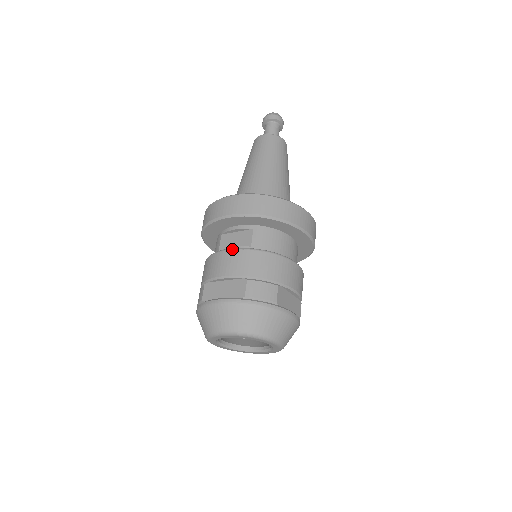
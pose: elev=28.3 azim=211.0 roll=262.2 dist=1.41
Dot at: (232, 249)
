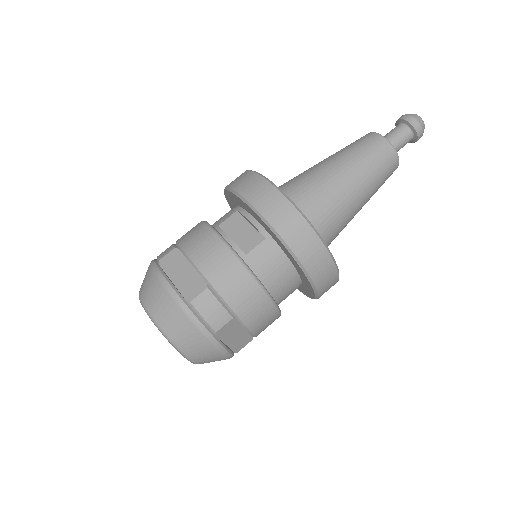
Dot at: (224, 242)
